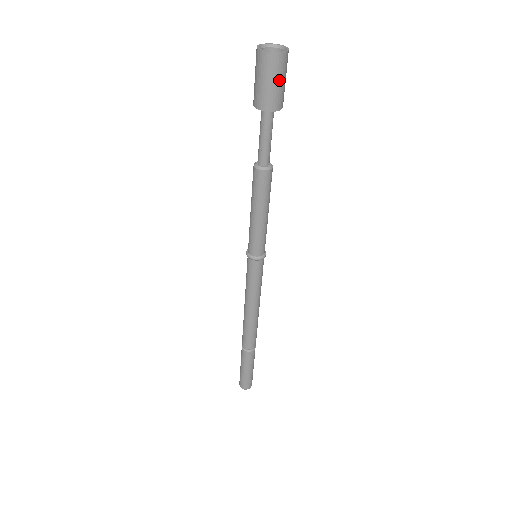
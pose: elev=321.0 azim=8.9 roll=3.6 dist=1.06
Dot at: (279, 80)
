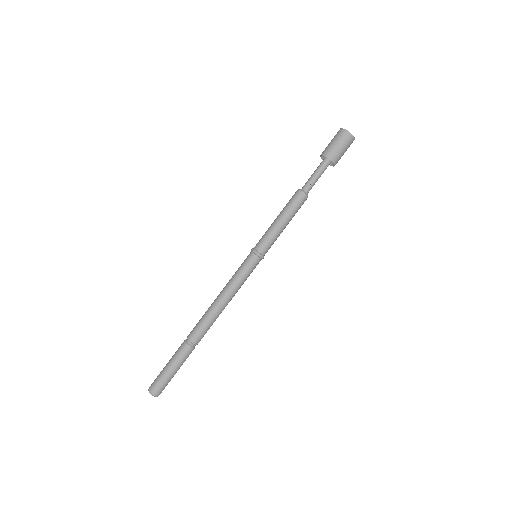
Dot at: (344, 148)
